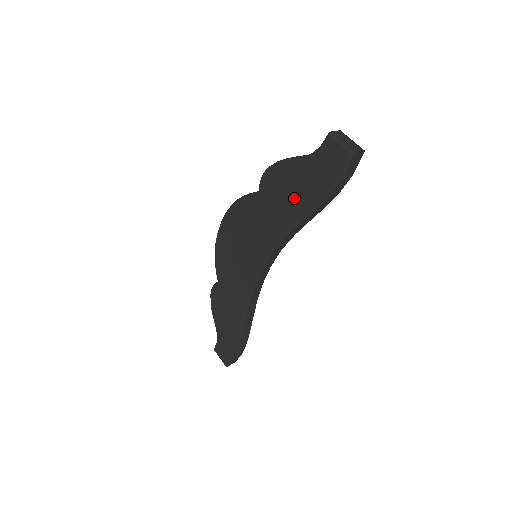
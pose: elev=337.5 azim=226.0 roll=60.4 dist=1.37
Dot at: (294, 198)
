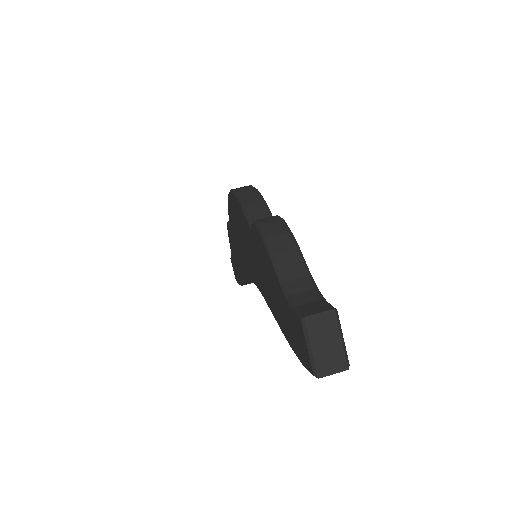
Dot at: (271, 294)
